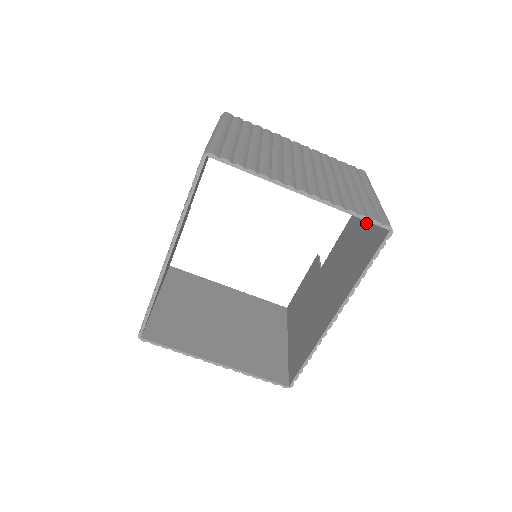
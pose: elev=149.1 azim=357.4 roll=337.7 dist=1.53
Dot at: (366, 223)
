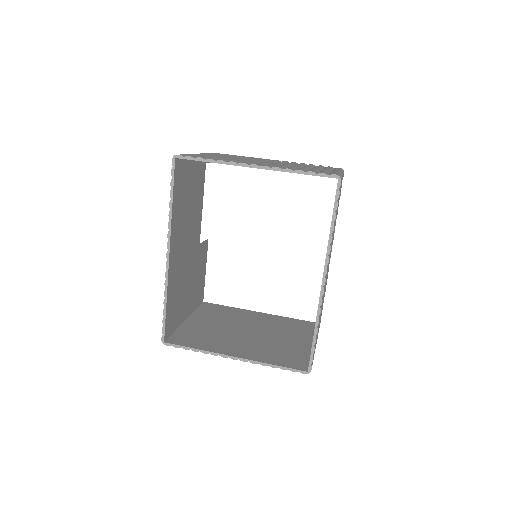
Dot at: occluded
